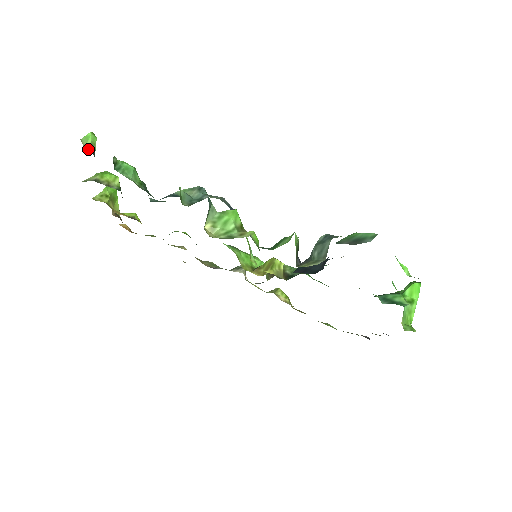
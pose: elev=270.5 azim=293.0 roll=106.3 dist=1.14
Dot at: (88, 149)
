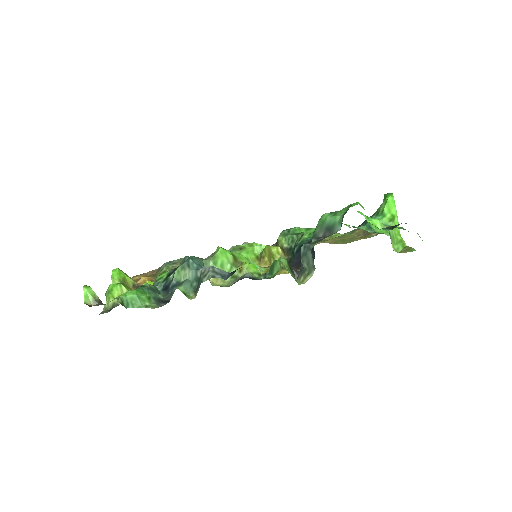
Dot at: (95, 304)
